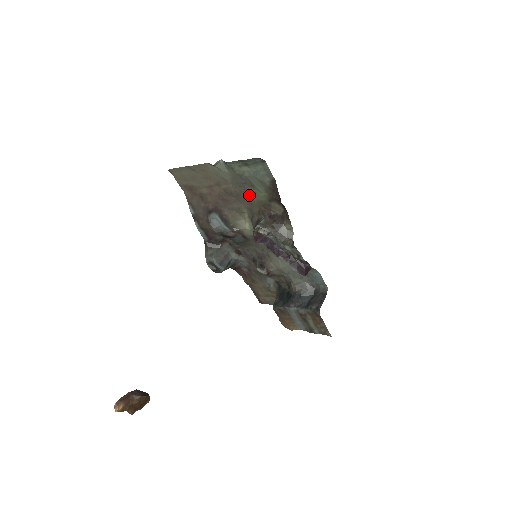
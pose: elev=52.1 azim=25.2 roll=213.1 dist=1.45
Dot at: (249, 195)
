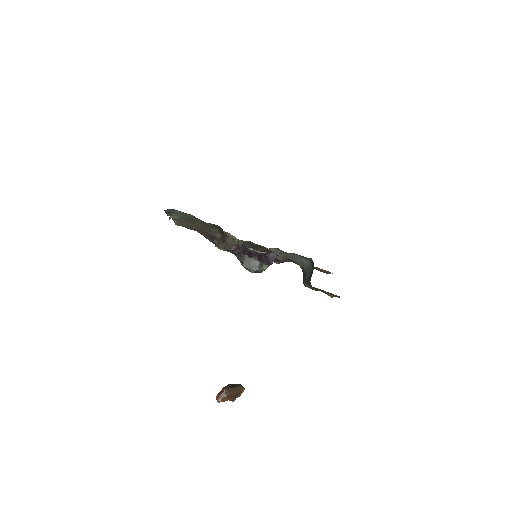
Dot at: occluded
